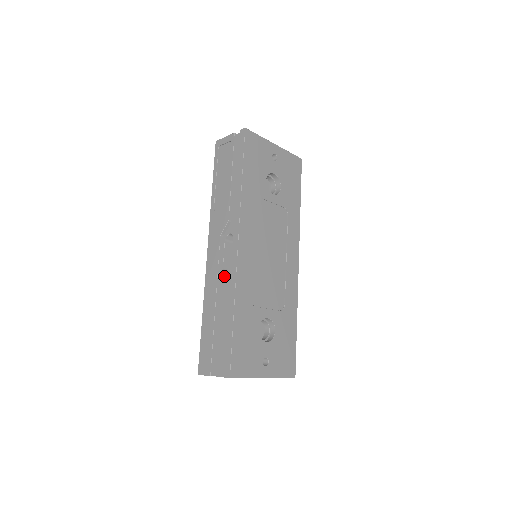
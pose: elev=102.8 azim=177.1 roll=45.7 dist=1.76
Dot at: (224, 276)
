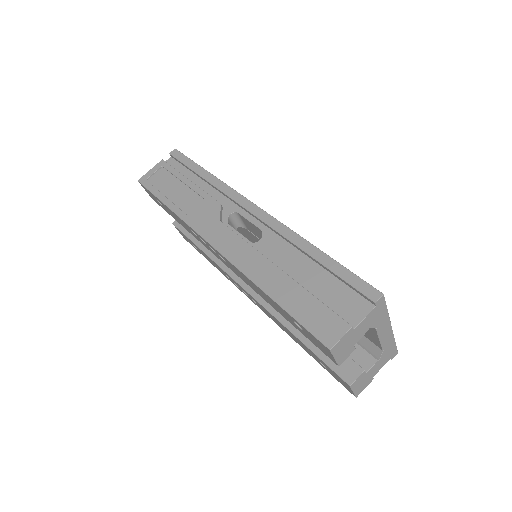
Dot at: (260, 244)
